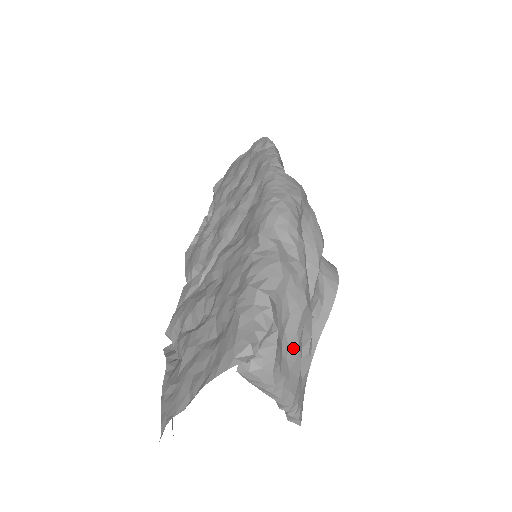
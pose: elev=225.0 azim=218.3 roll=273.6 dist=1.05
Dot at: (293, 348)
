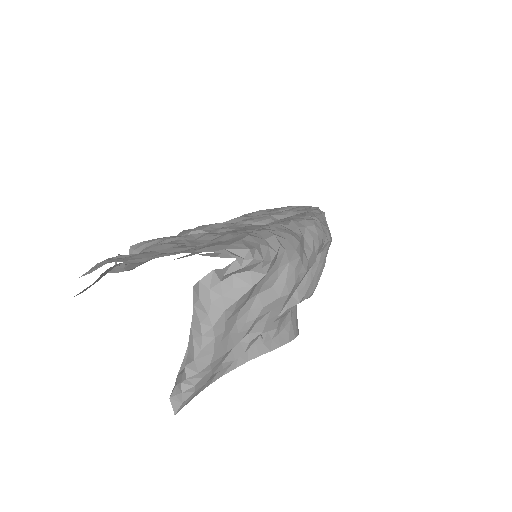
Dot at: (249, 318)
